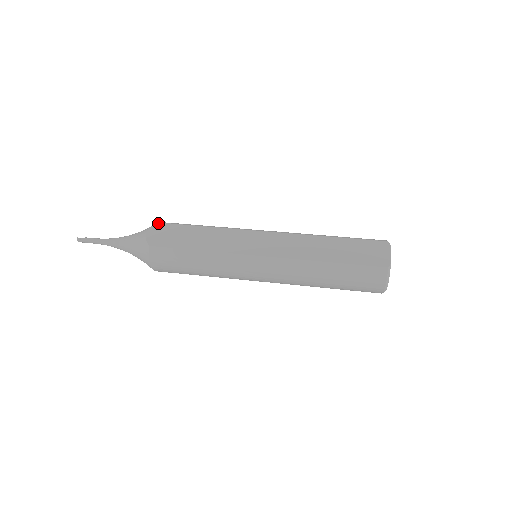
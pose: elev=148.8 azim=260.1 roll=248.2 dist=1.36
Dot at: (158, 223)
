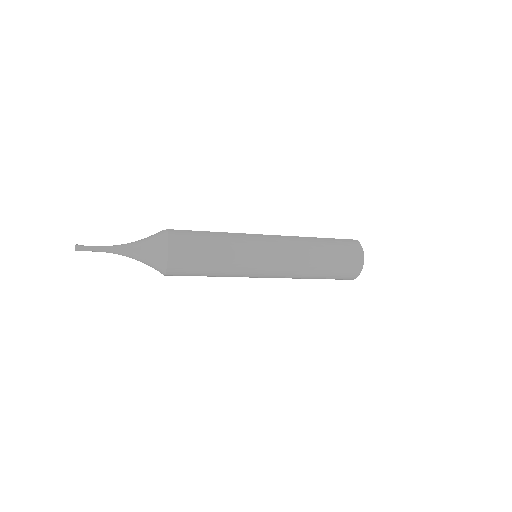
Dot at: occluded
